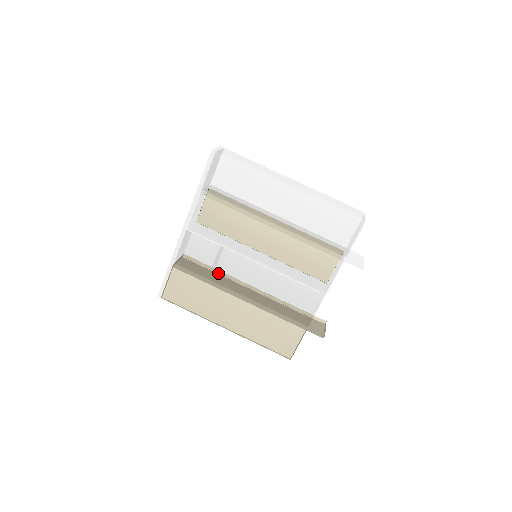
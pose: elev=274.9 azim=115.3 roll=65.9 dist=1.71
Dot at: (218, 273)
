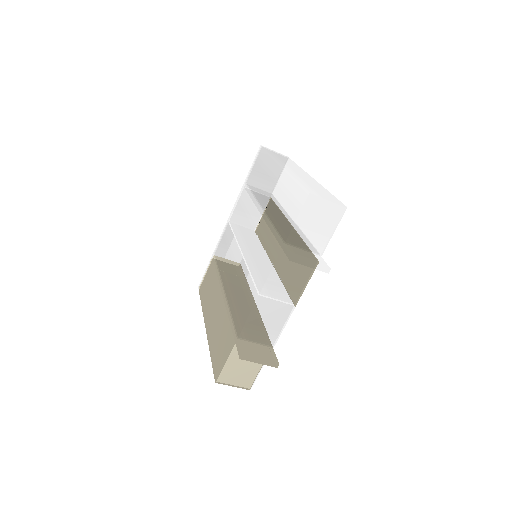
Dot at: (224, 265)
